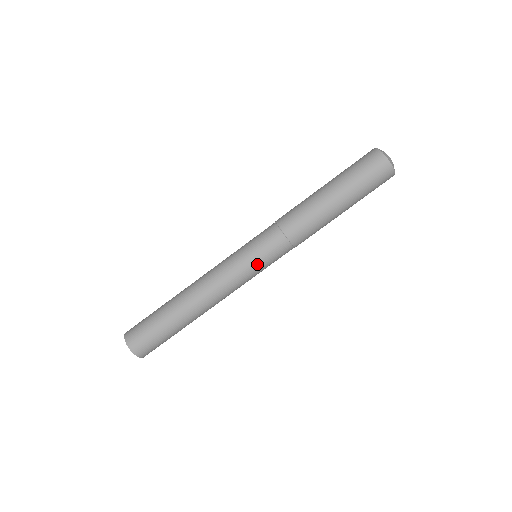
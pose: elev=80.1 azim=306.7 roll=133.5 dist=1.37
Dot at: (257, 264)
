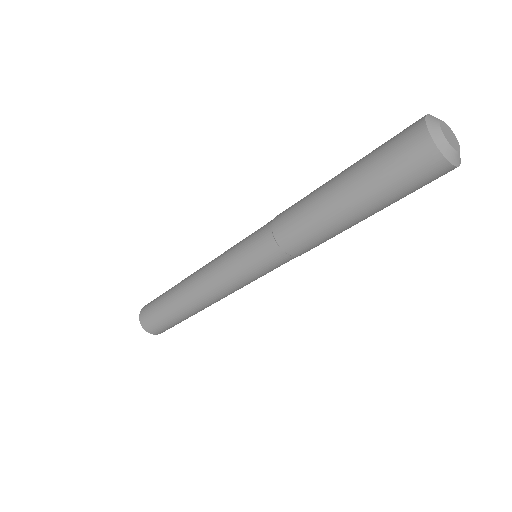
Dot at: occluded
